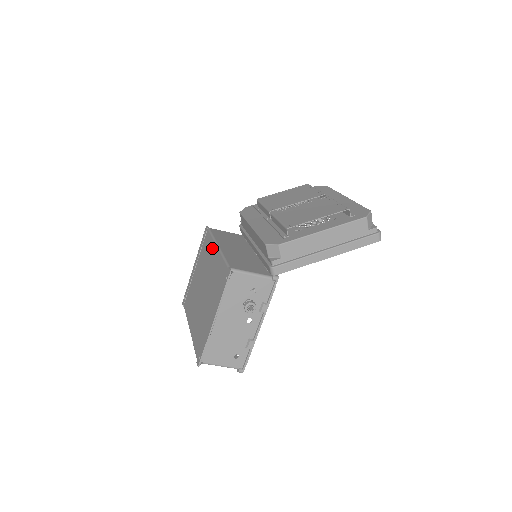
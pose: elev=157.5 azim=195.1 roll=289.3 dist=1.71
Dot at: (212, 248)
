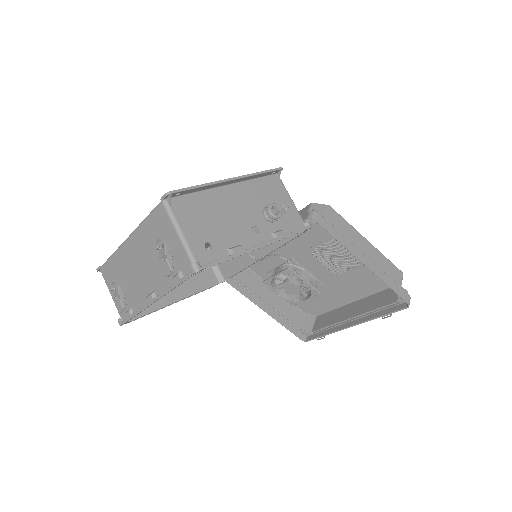
Dot at: occluded
